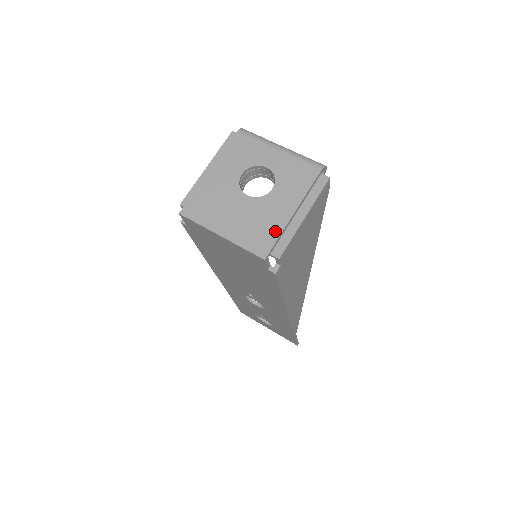
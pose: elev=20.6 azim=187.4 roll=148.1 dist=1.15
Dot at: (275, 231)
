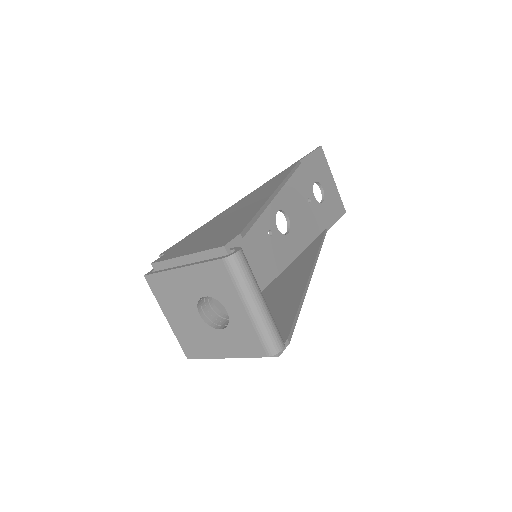
Dot at: (204, 353)
